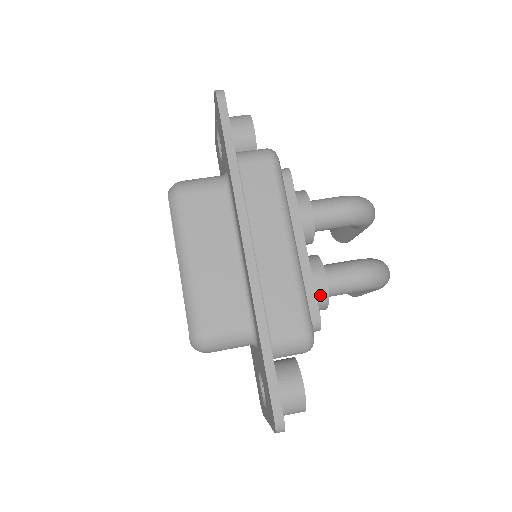
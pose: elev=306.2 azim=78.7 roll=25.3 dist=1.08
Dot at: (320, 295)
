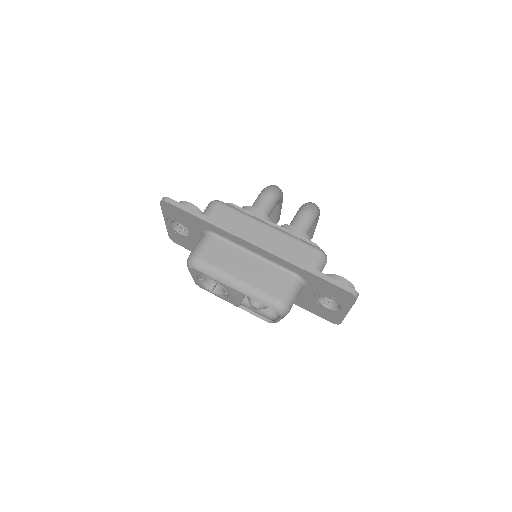
Dot at: occluded
